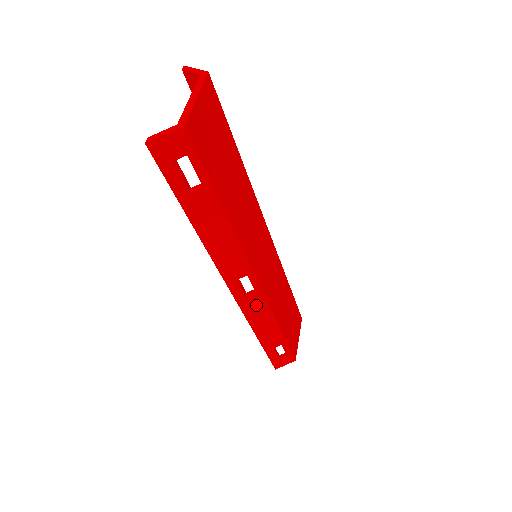
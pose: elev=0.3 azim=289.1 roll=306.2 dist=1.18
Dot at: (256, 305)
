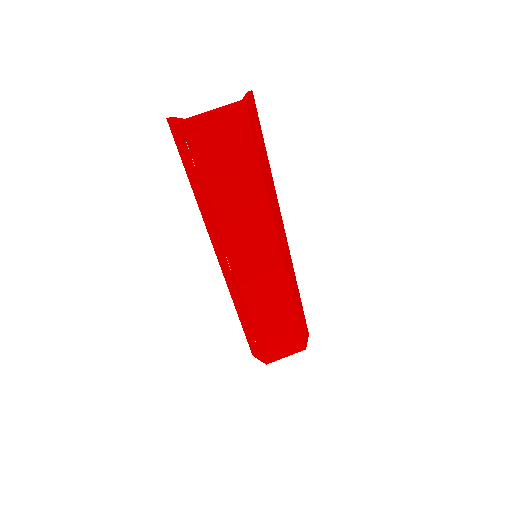
Dot at: (235, 286)
